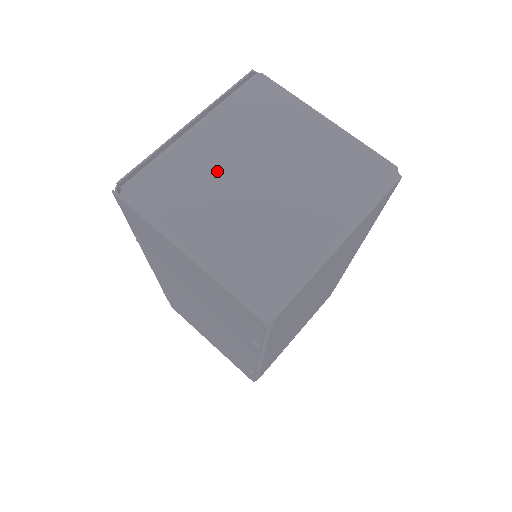
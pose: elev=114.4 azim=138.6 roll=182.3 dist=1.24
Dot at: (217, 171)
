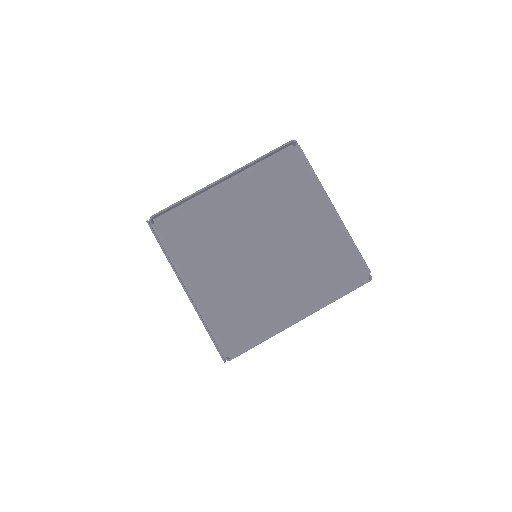
Dot at: (230, 231)
